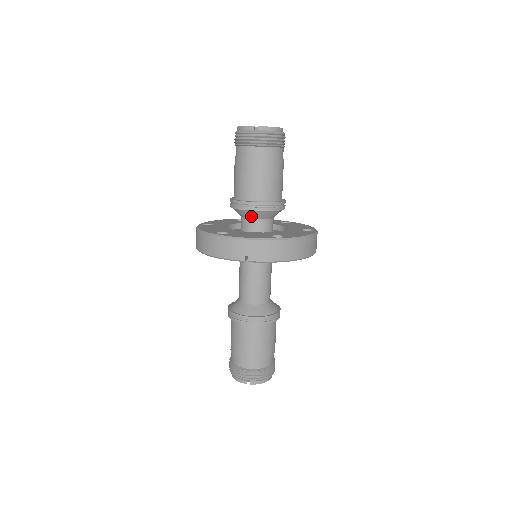
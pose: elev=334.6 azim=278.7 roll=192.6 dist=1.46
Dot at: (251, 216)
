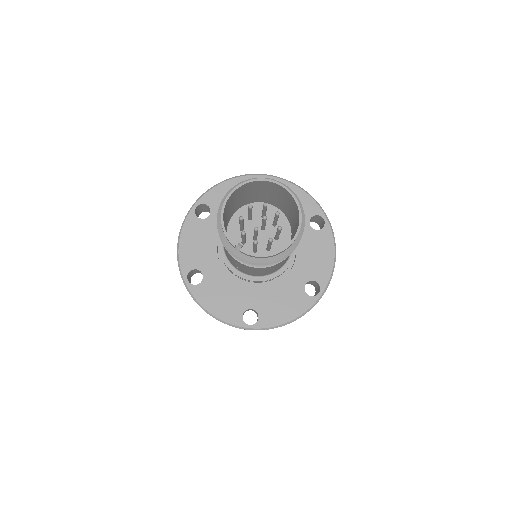
Dot at: occluded
